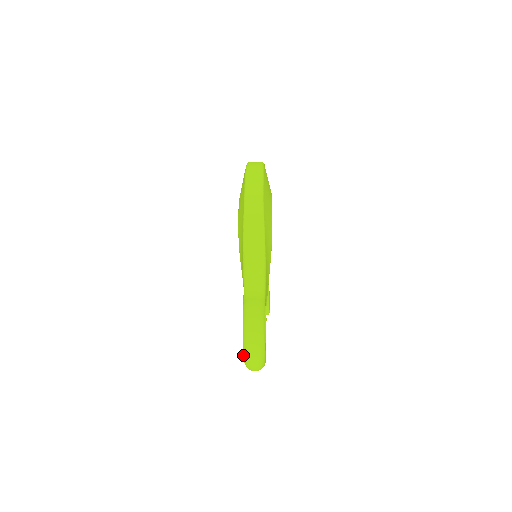
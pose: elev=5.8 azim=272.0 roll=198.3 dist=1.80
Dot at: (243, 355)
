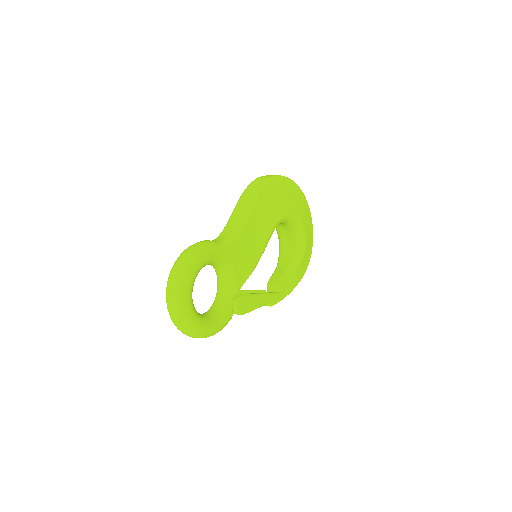
Dot at: occluded
